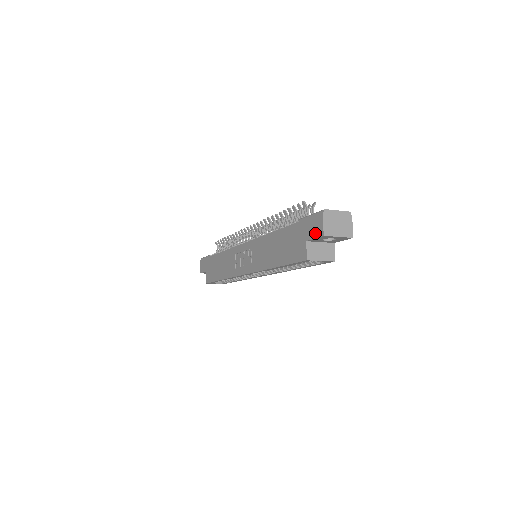
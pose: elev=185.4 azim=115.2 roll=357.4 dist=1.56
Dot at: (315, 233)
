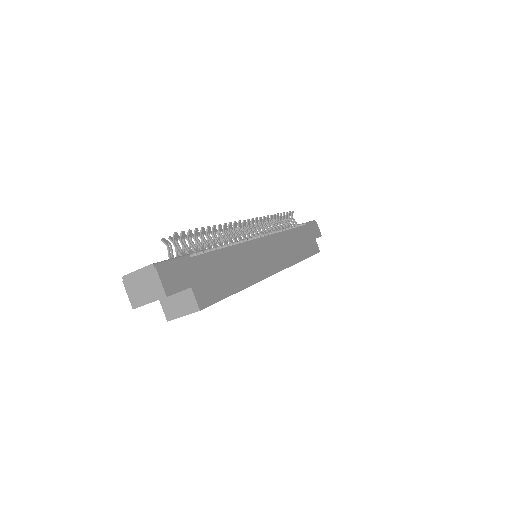
Dot at: occluded
